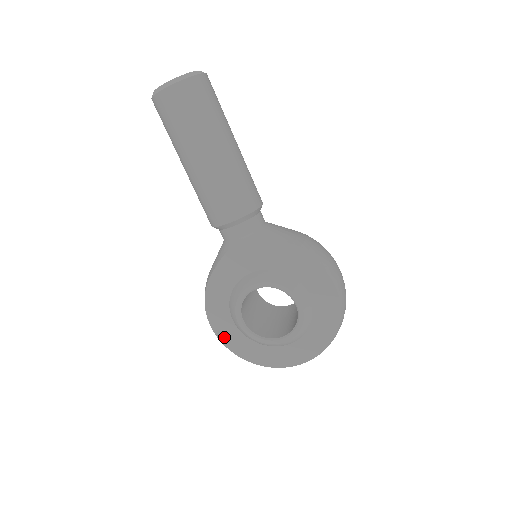
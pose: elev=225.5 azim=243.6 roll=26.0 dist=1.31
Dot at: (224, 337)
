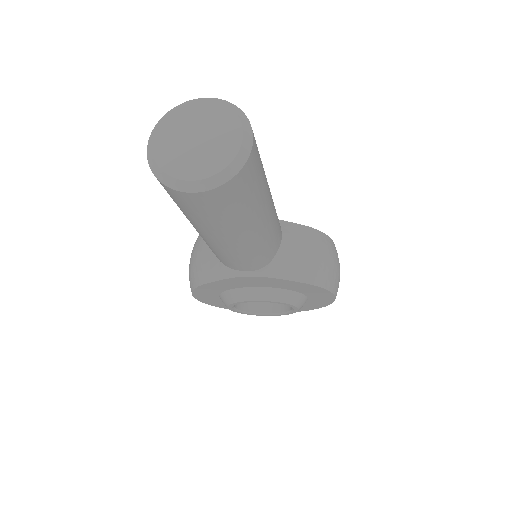
Dot at: (207, 302)
